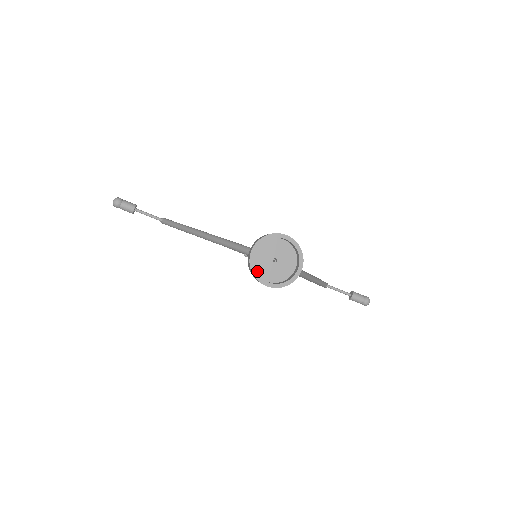
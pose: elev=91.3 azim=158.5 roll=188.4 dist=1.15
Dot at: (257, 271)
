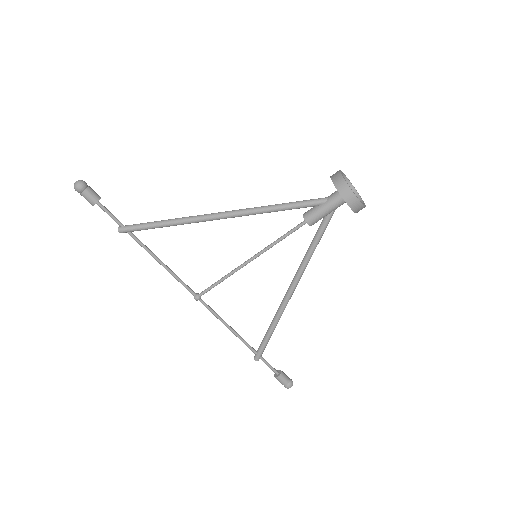
Dot at: (342, 190)
